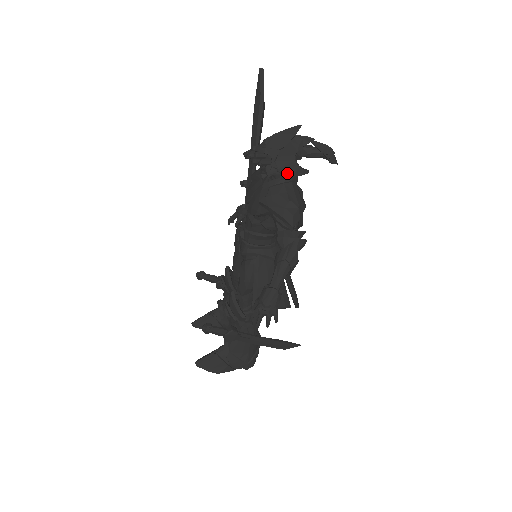
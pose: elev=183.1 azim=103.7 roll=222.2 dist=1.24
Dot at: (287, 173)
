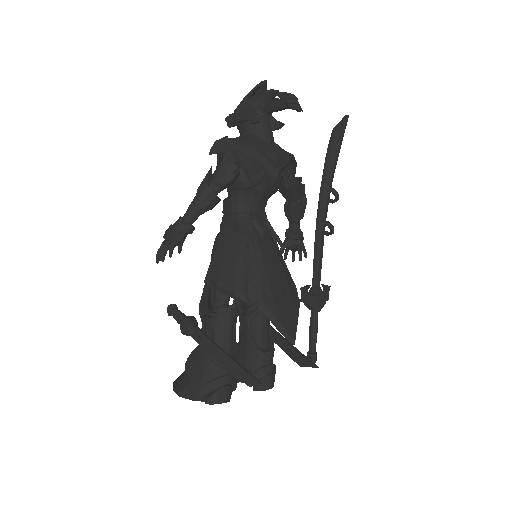
Dot at: (241, 119)
